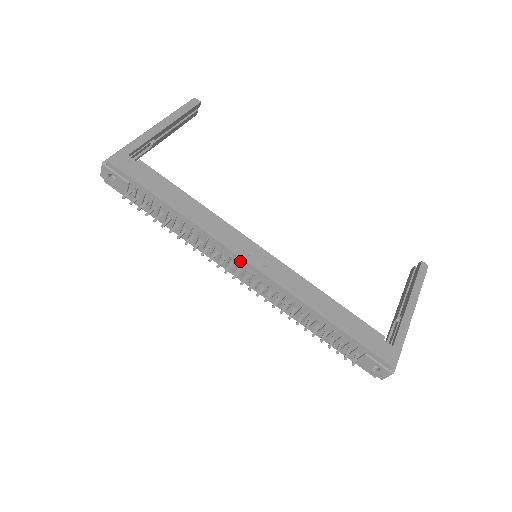
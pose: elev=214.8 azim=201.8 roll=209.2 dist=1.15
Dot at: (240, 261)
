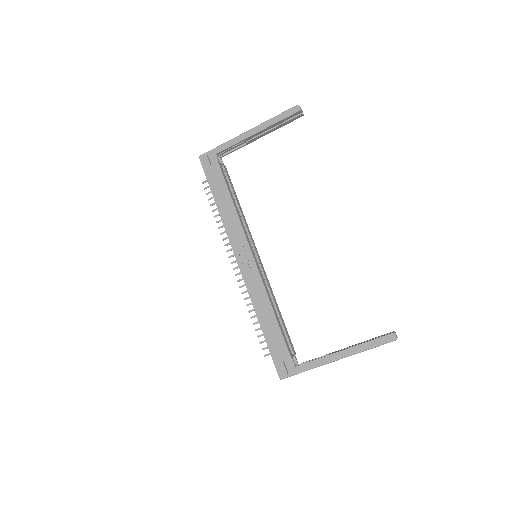
Dot at: (236, 256)
